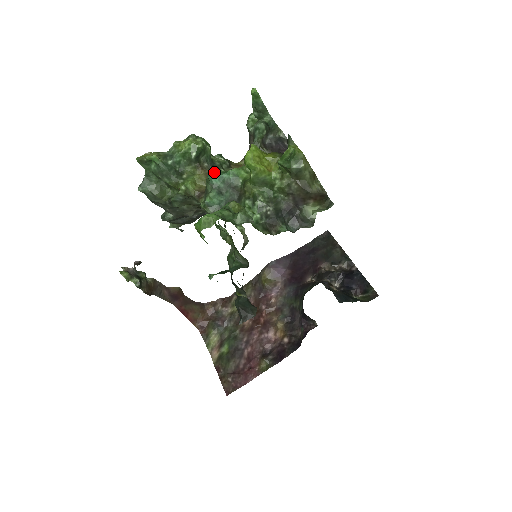
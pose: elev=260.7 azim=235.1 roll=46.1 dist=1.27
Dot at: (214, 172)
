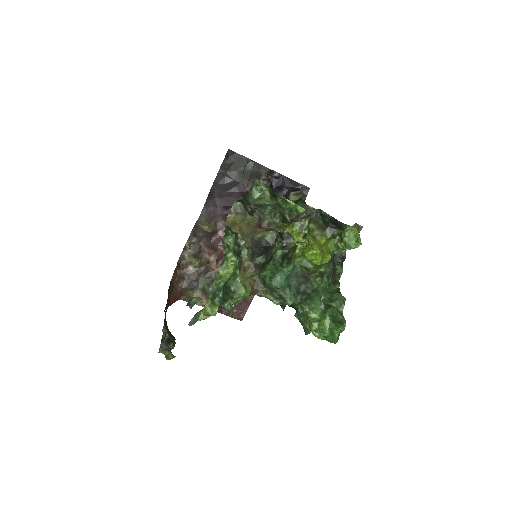
Dot at: (248, 262)
